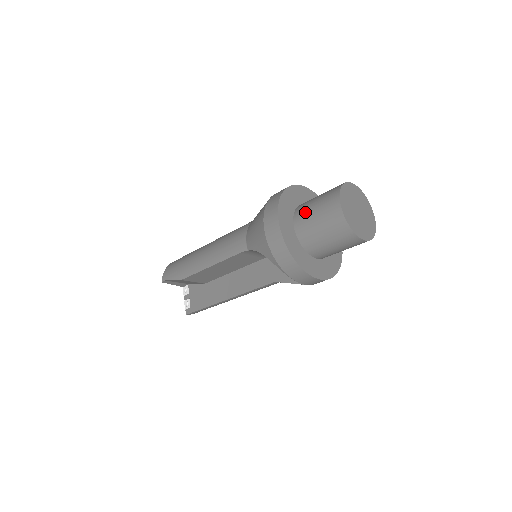
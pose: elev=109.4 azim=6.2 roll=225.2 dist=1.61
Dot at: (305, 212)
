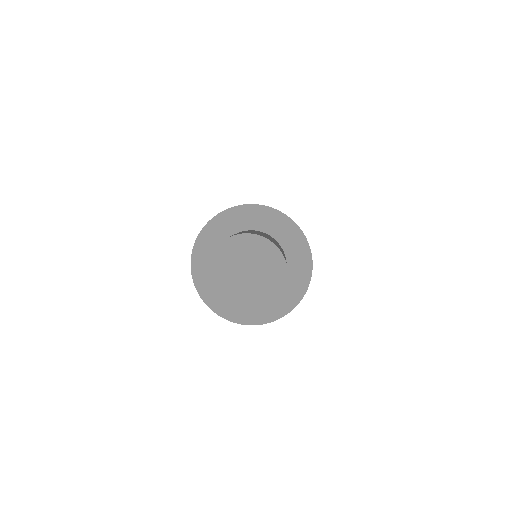
Dot at: occluded
